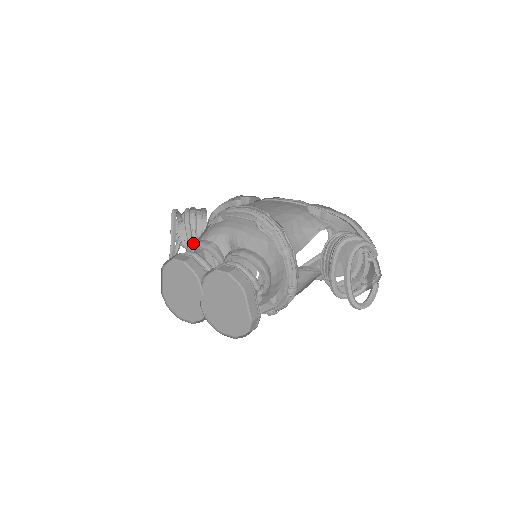
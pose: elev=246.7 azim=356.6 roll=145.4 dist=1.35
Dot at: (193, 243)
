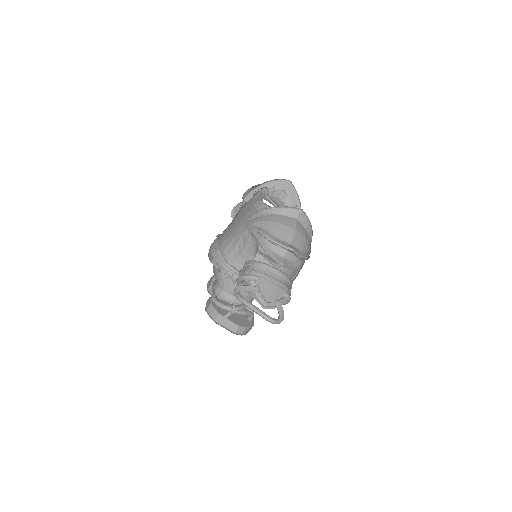
Dot at: occluded
